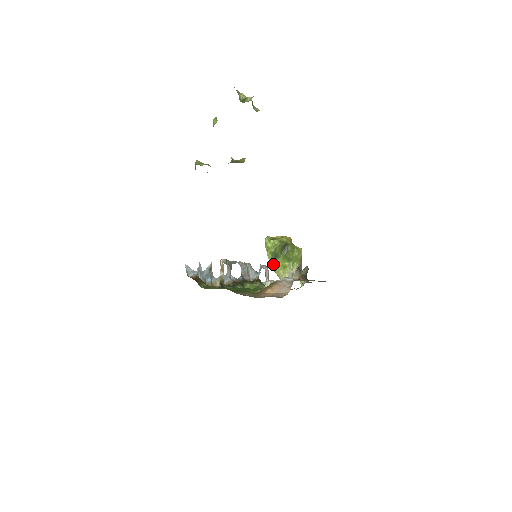
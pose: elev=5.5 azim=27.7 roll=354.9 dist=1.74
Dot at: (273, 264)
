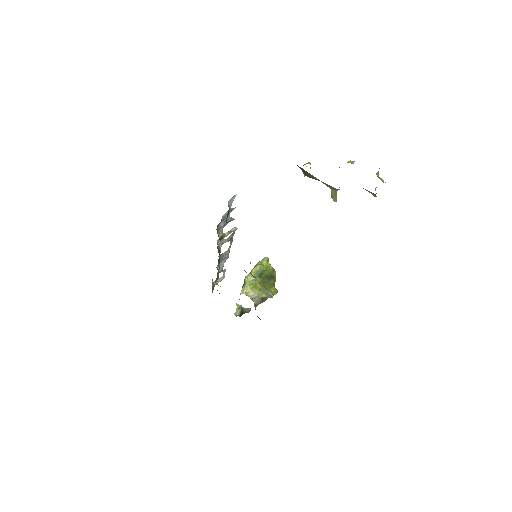
Dot at: (252, 276)
